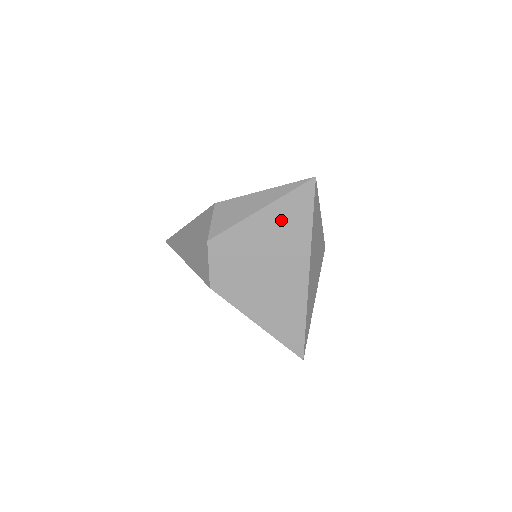
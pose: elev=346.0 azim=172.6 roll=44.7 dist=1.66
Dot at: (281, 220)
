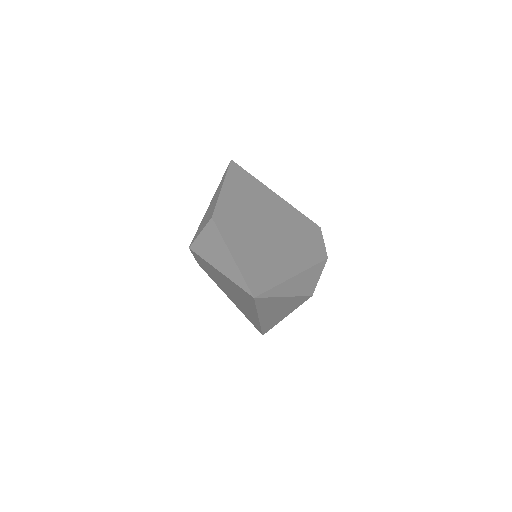
Dot at: (234, 287)
